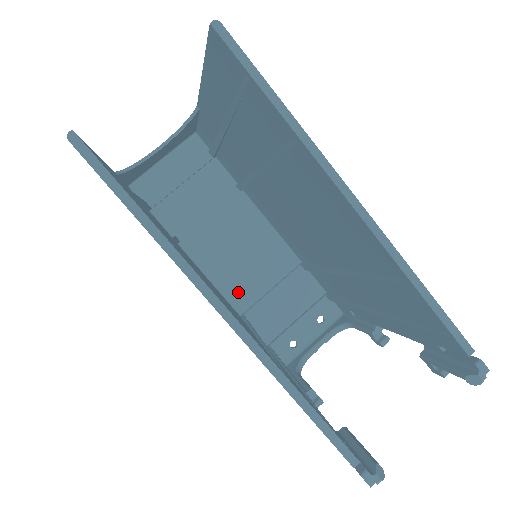
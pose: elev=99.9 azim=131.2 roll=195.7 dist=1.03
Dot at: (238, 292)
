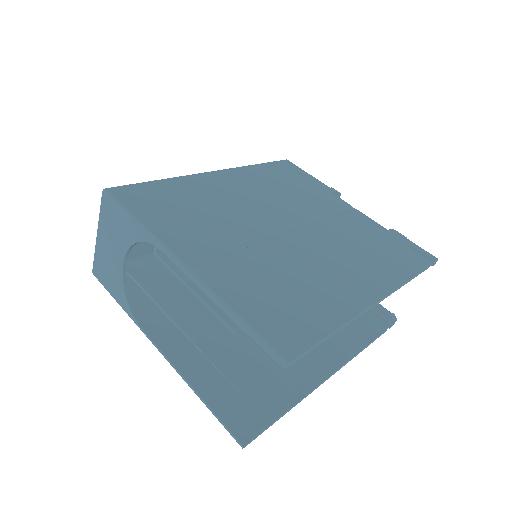
Dot at: occluded
